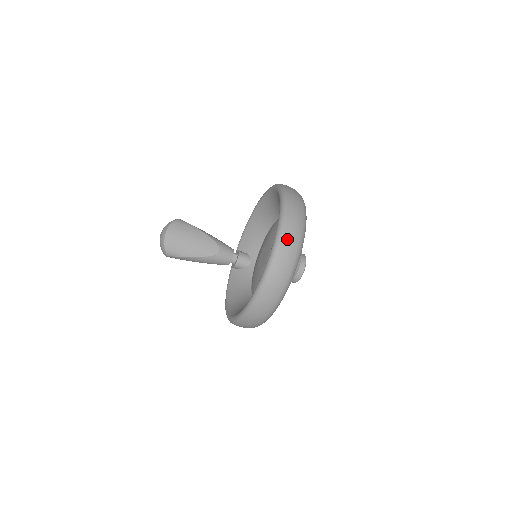
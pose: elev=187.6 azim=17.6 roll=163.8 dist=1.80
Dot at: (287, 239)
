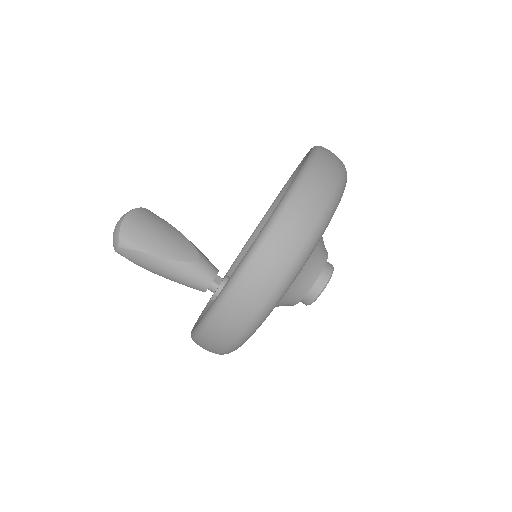
Dot at: (323, 164)
